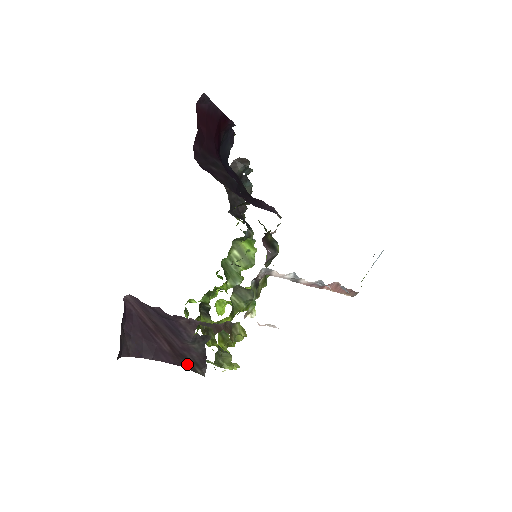
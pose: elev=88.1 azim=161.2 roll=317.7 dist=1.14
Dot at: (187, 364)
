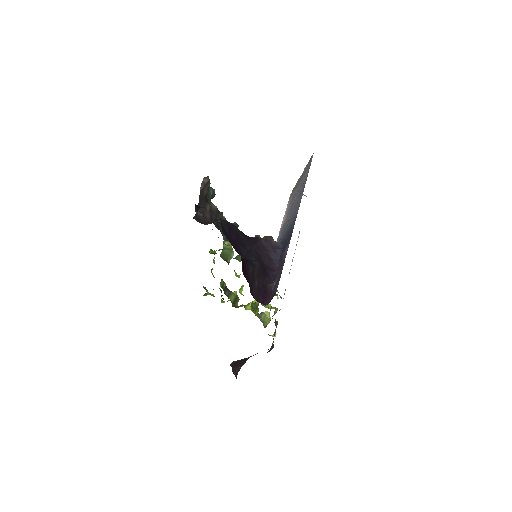
Dot at: occluded
